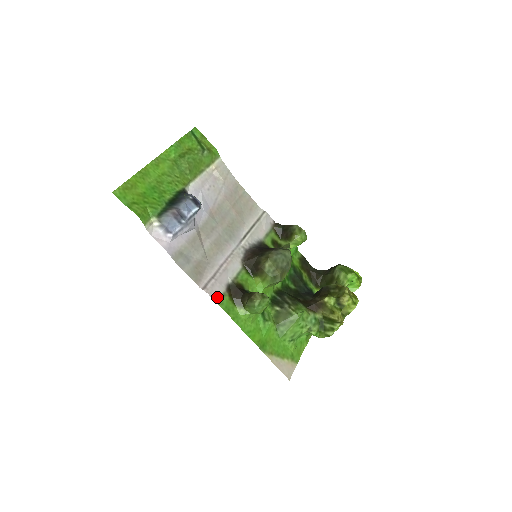
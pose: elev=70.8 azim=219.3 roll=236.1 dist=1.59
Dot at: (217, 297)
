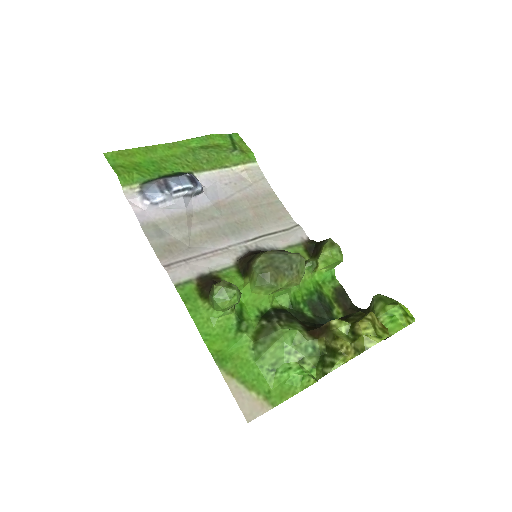
Dot at: (179, 280)
